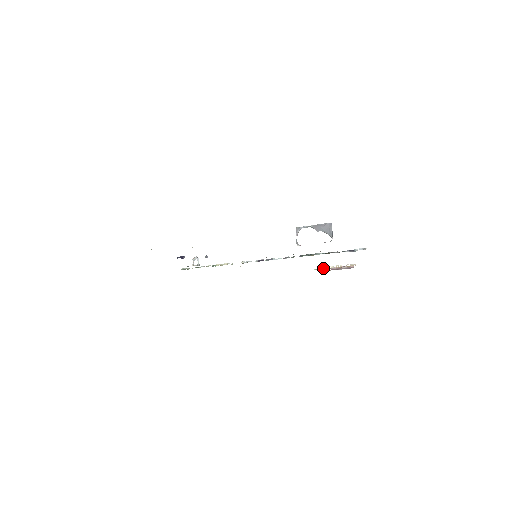
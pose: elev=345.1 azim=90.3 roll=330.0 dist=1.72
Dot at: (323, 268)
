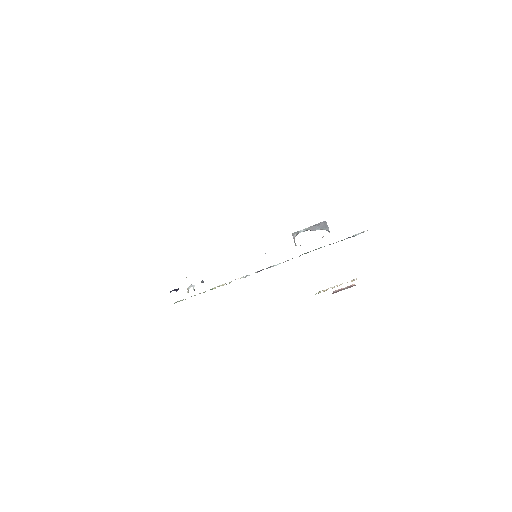
Dot at: (324, 291)
